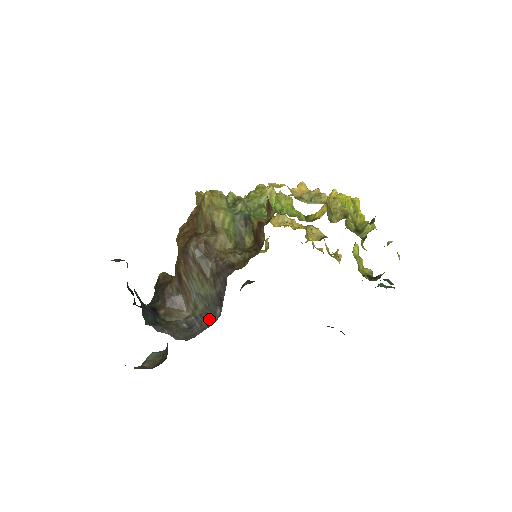
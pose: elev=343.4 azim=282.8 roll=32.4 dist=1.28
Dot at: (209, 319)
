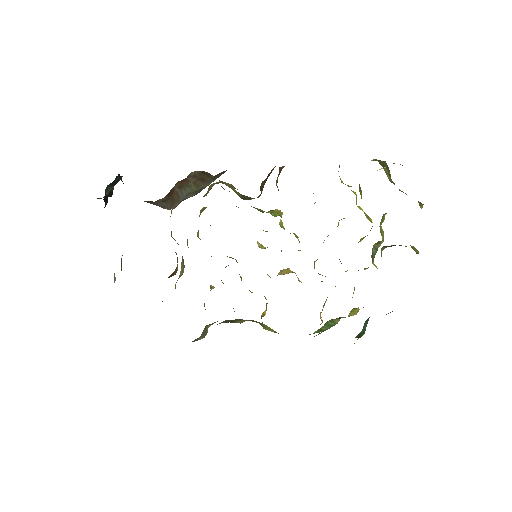
Dot at: occluded
